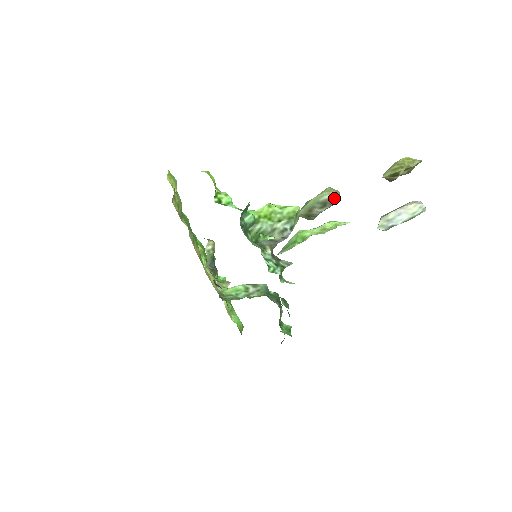
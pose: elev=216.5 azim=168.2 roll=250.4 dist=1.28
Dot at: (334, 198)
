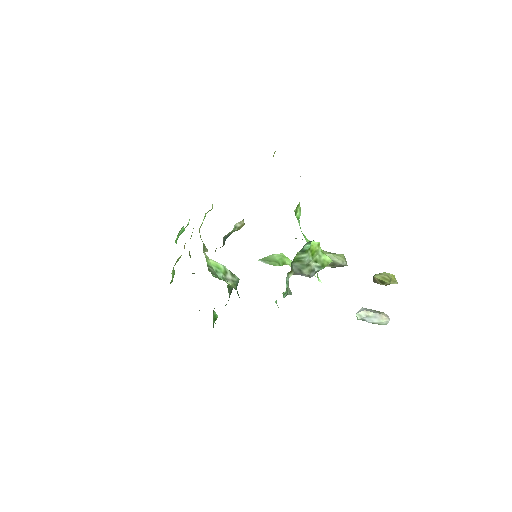
Dot at: (342, 266)
